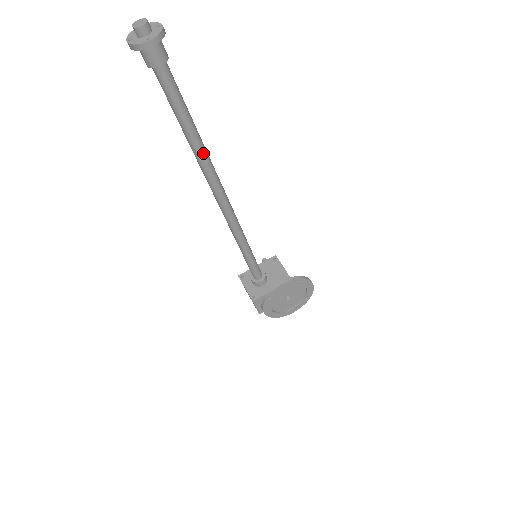
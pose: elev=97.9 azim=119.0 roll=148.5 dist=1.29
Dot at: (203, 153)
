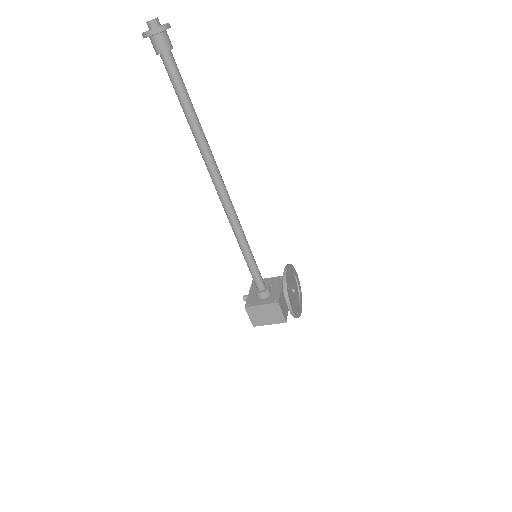
Dot at: occluded
